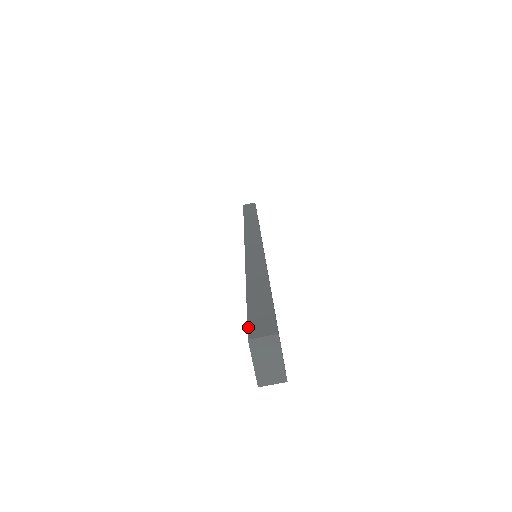
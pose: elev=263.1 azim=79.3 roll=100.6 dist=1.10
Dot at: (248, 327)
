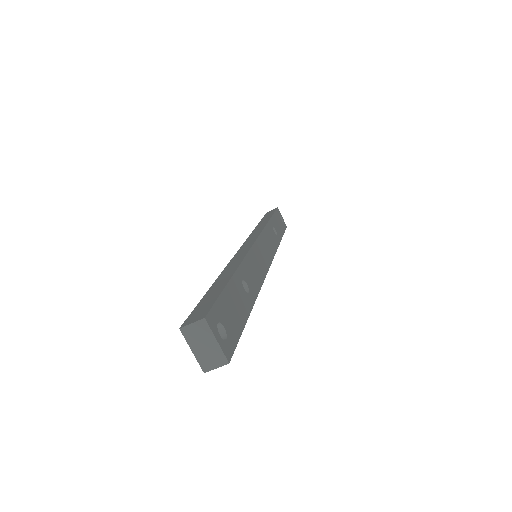
Dot at: (187, 318)
